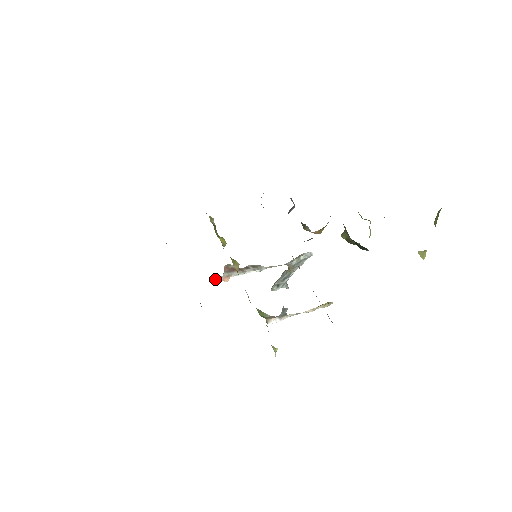
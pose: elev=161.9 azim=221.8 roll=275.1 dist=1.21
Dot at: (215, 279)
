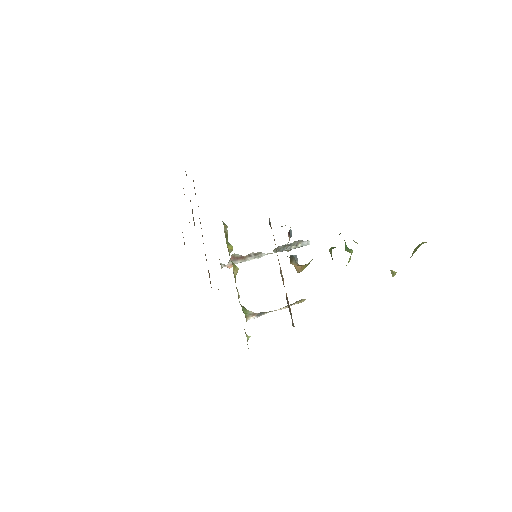
Dot at: (221, 268)
